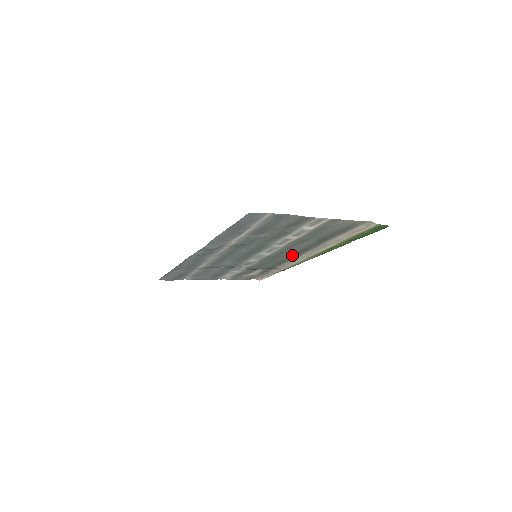
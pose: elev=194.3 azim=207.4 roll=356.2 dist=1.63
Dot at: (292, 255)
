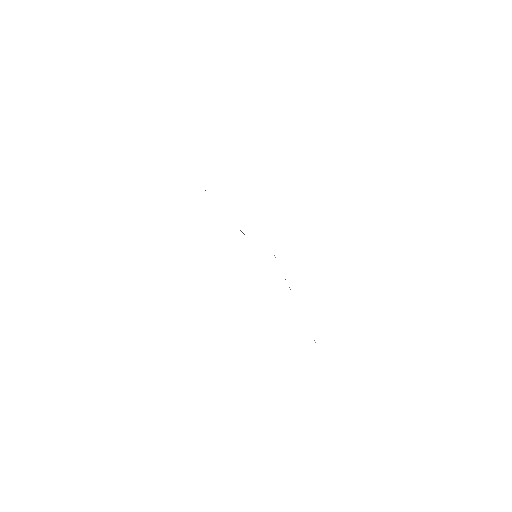
Dot at: occluded
